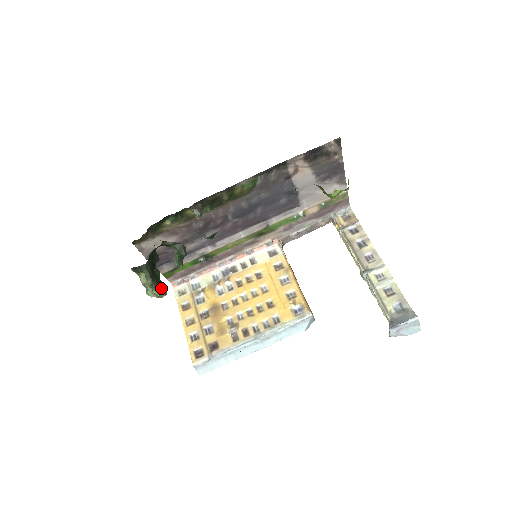
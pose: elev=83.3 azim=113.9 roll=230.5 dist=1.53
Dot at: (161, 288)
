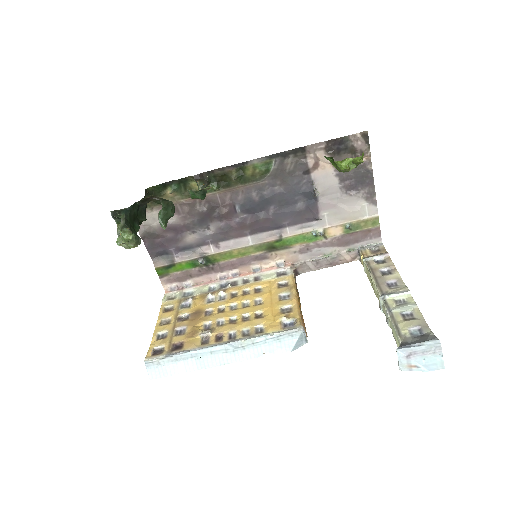
Dot at: (131, 232)
